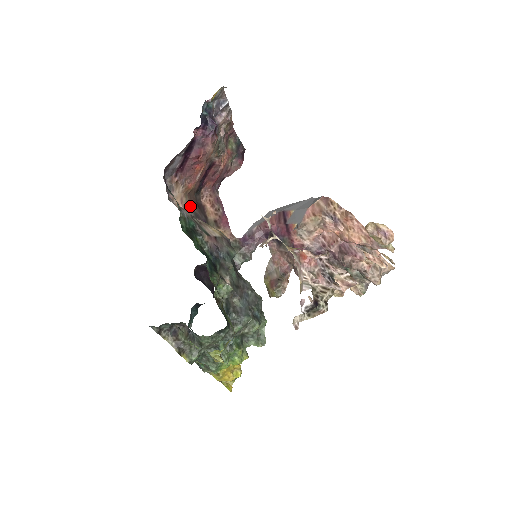
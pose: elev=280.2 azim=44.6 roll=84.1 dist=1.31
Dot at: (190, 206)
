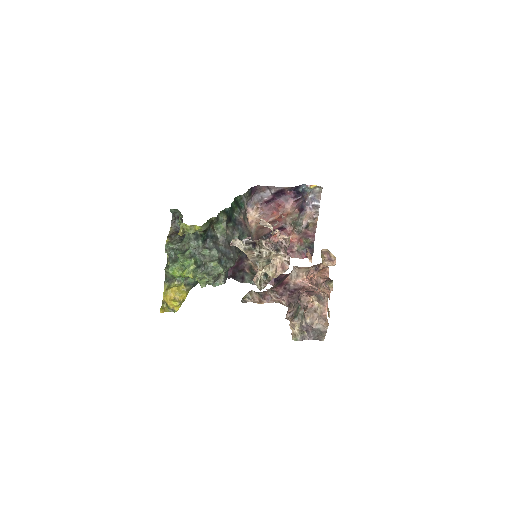
Dot at: (253, 232)
